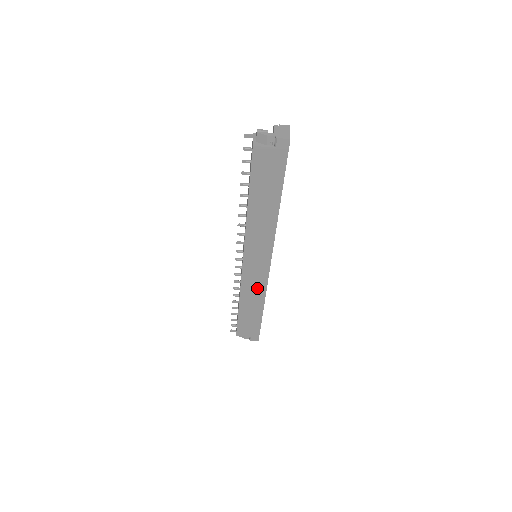
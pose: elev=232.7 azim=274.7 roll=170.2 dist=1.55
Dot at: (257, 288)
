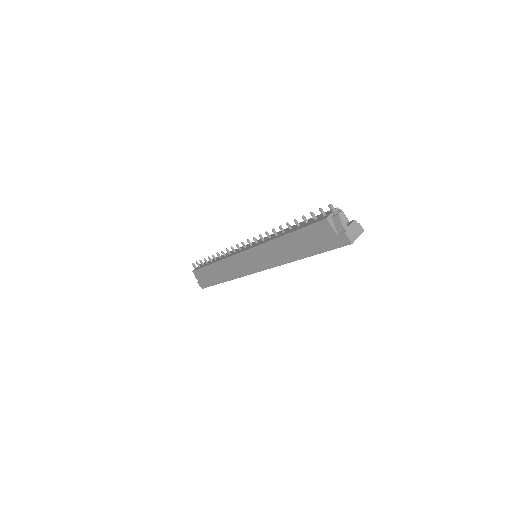
Dot at: (235, 270)
